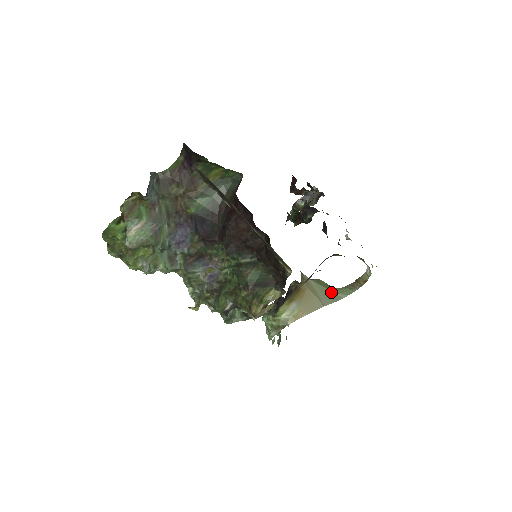
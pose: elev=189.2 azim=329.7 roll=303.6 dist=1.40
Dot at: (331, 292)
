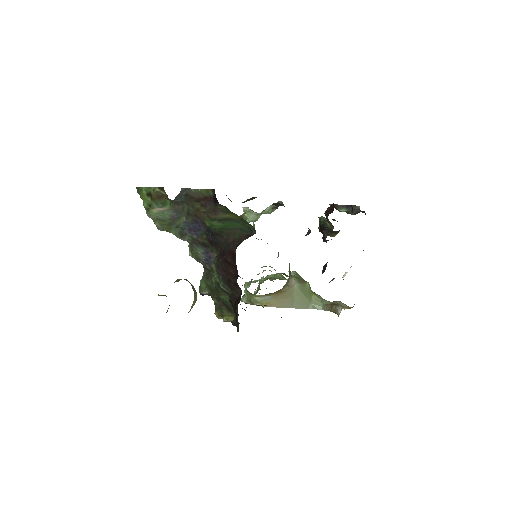
Dot at: (306, 300)
